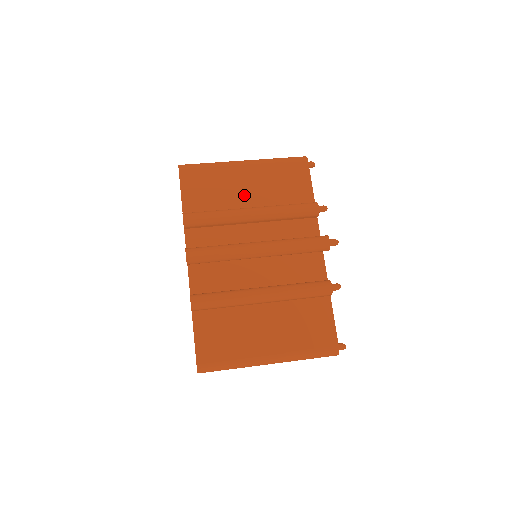
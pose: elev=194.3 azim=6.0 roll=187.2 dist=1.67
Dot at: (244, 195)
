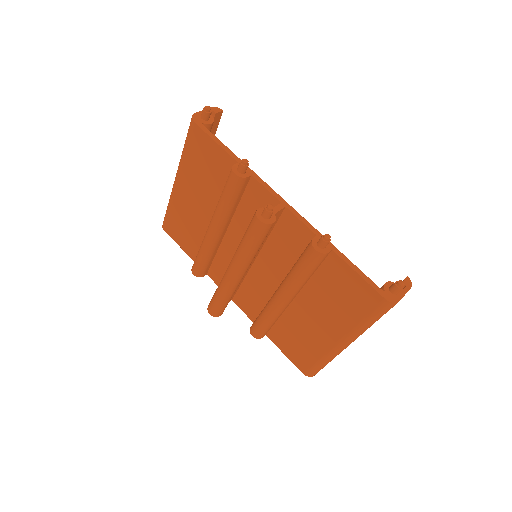
Dot at: (201, 211)
